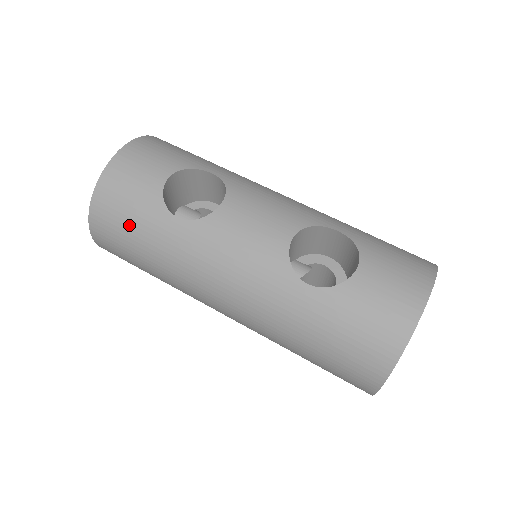
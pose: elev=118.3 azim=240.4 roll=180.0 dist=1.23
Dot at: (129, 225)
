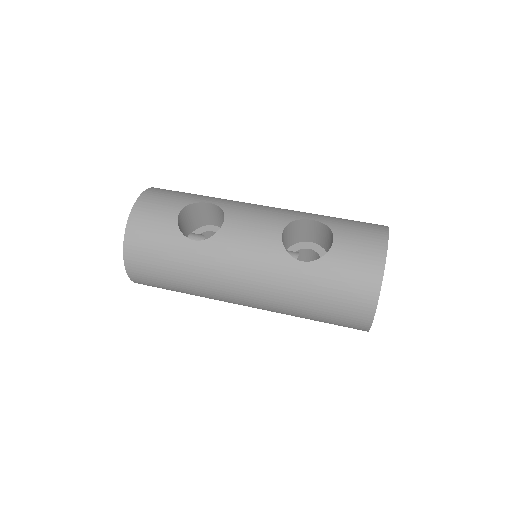
Dot at: (158, 256)
